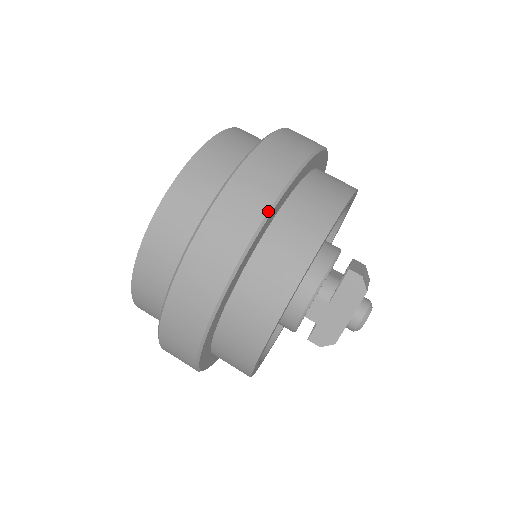
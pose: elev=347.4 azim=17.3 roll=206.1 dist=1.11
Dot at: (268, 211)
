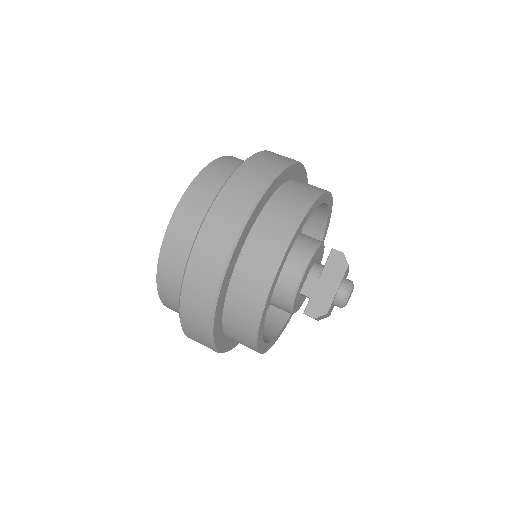
Dot at: (272, 178)
